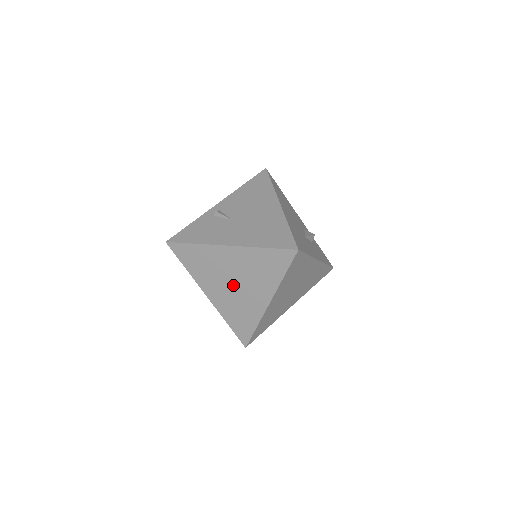
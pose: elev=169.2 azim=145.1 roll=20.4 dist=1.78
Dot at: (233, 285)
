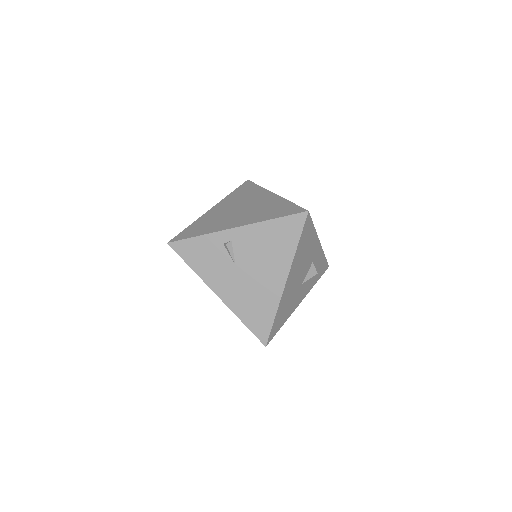
Dot at: occluded
